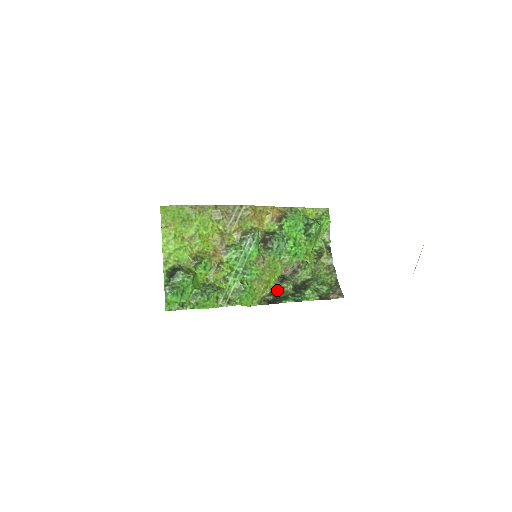
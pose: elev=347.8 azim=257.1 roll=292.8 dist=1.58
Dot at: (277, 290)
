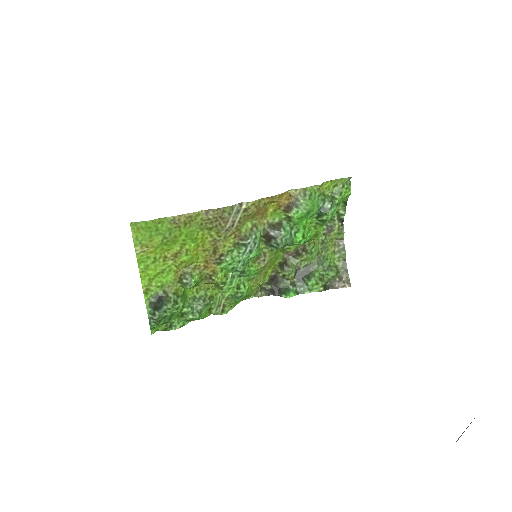
Dot at: (276, 276)
